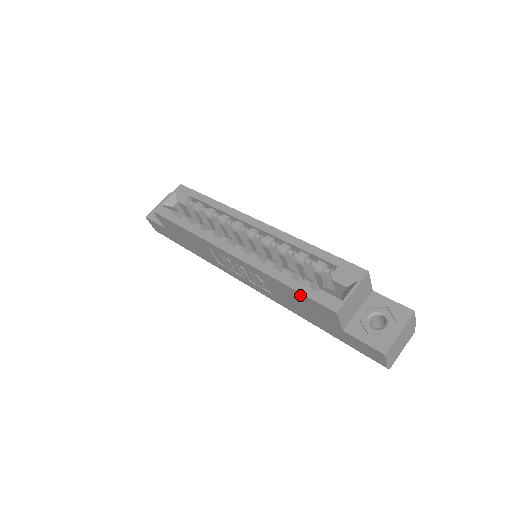
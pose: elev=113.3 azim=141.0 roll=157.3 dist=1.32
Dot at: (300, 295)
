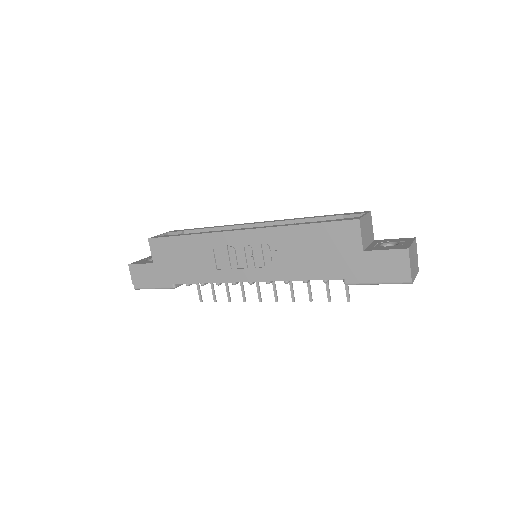
Dot at: (319, 228)
